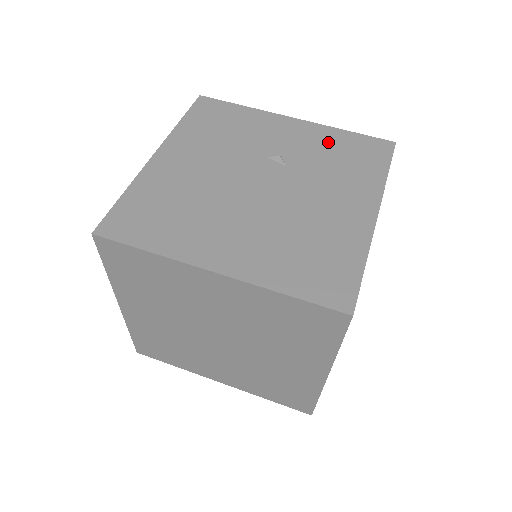
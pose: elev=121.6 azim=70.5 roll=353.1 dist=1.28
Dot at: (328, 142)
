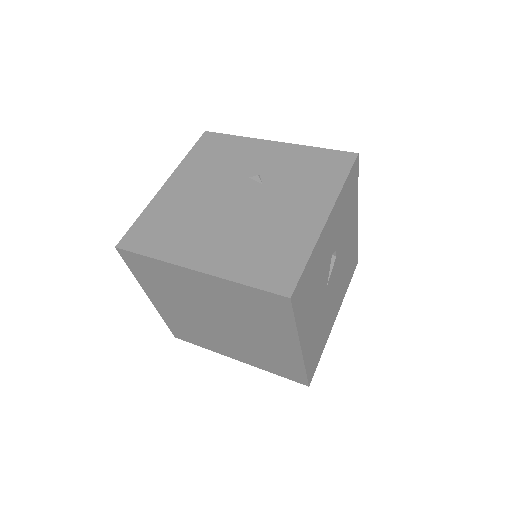
Dot at: (300, 159)
